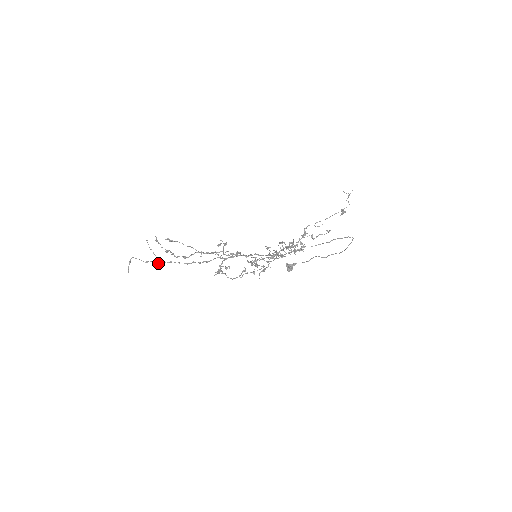
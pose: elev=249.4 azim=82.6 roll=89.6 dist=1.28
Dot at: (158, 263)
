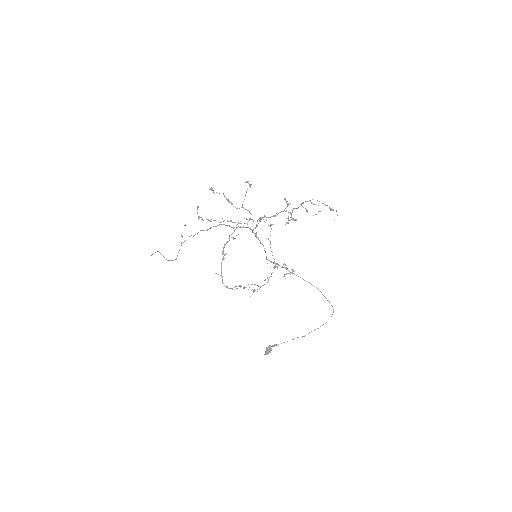
Dot at: occluded
